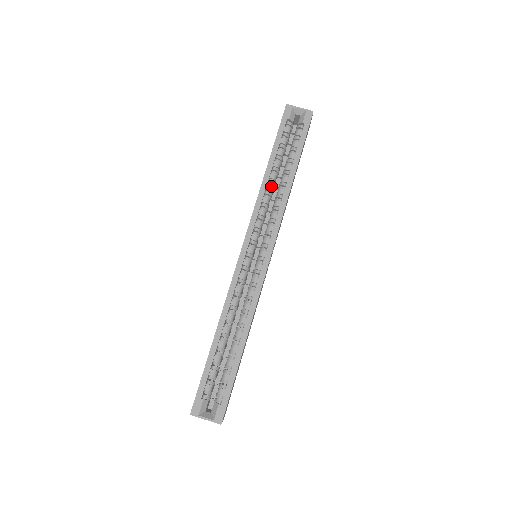
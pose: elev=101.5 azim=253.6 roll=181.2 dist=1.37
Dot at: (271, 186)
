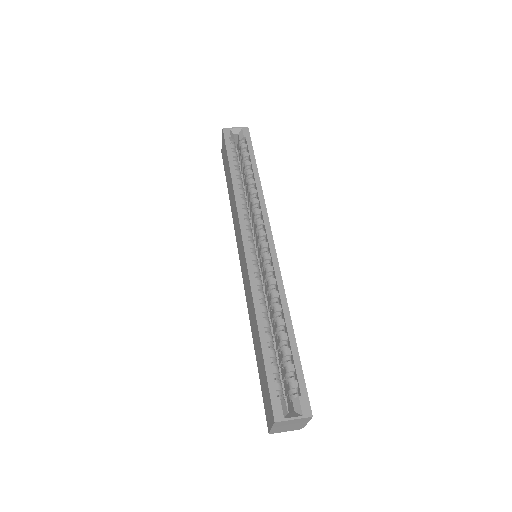
Dot at: (242, 190)
